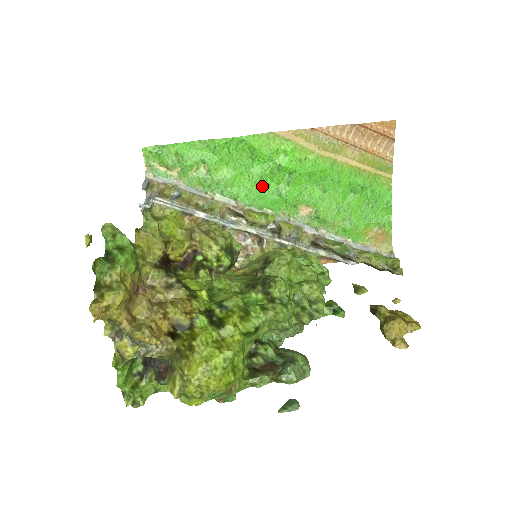
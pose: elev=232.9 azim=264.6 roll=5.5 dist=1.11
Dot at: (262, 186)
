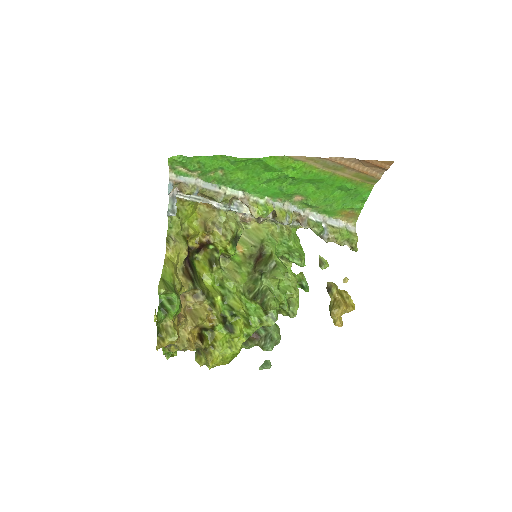
Dot at: (268, 184)
